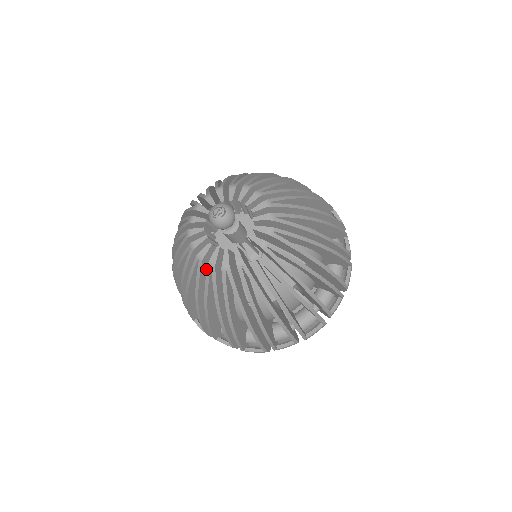
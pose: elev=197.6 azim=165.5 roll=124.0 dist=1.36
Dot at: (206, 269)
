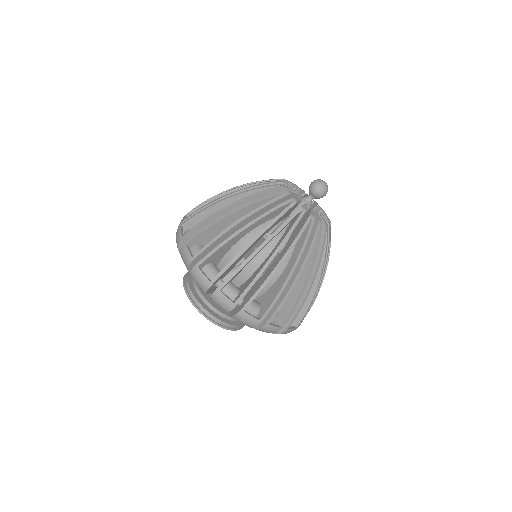
Dot at: (286, 214)
